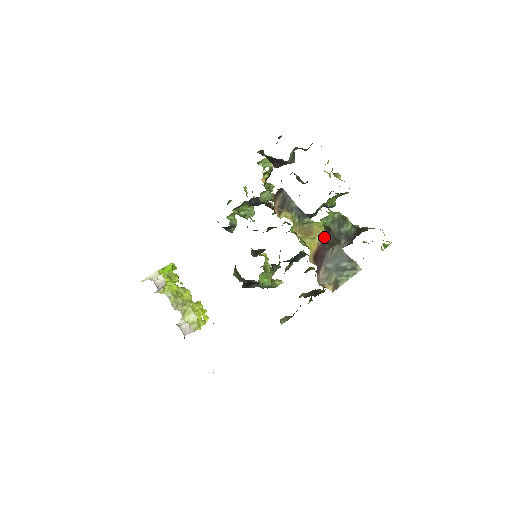
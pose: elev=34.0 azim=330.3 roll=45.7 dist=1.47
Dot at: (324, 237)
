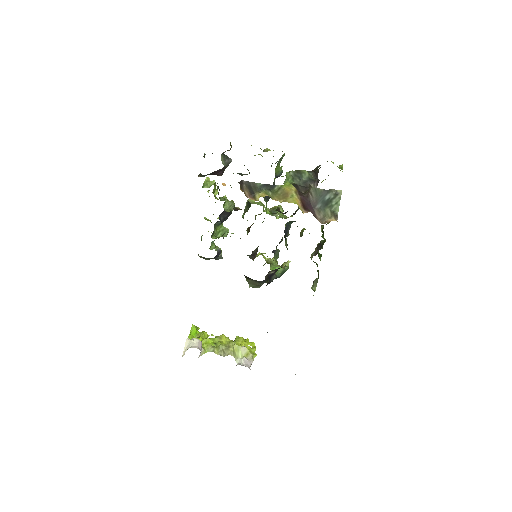
Dot at: (298, 191)
